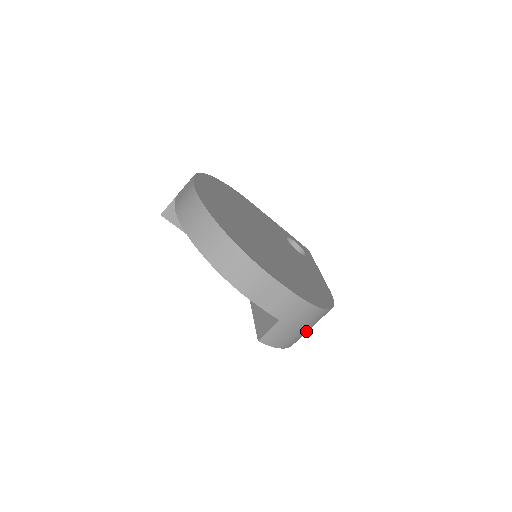
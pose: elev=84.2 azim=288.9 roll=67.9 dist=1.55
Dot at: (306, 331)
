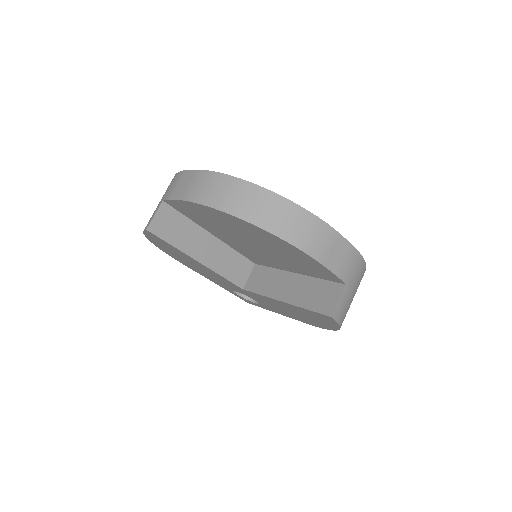
Dot at: occluded
